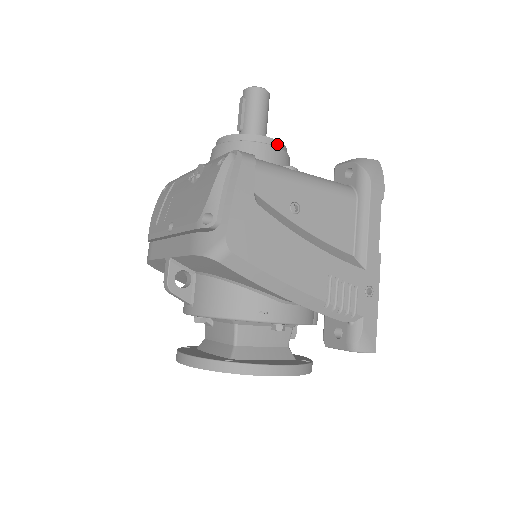
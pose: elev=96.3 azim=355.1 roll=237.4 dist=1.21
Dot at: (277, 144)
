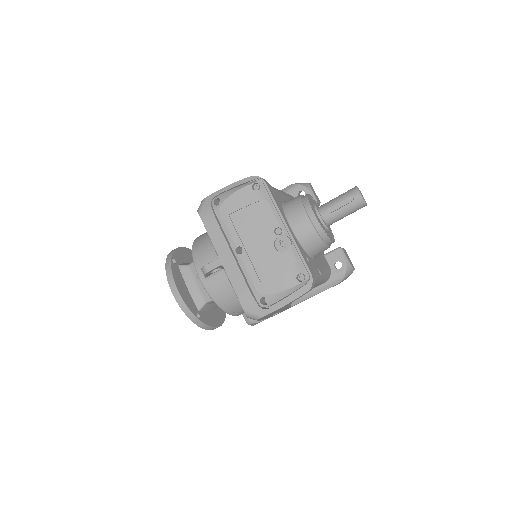
Dot at: occluded
